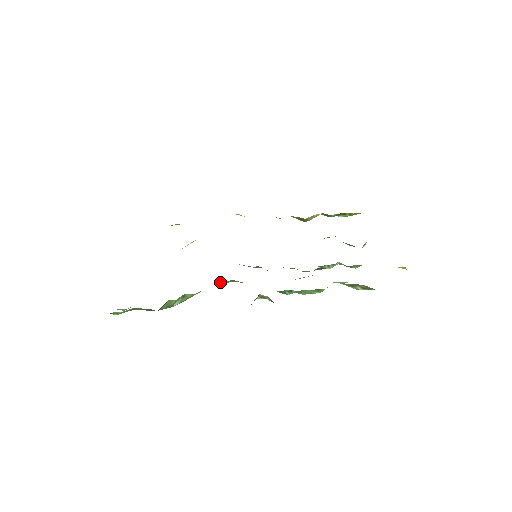
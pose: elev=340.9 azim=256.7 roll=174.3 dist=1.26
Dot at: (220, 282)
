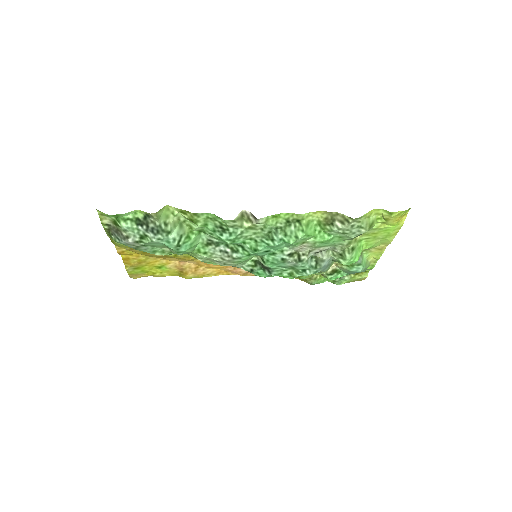
Dot at: (219, 254)
